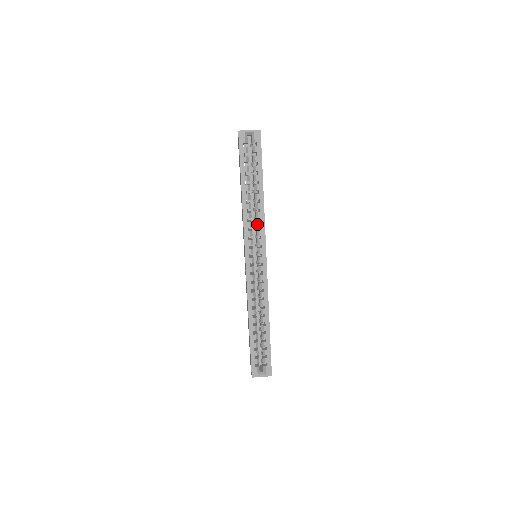
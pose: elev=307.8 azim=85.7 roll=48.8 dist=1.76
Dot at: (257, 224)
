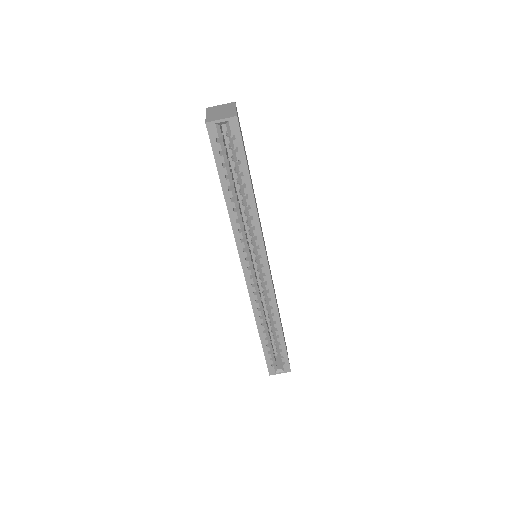
Dot at: (251, 233)
